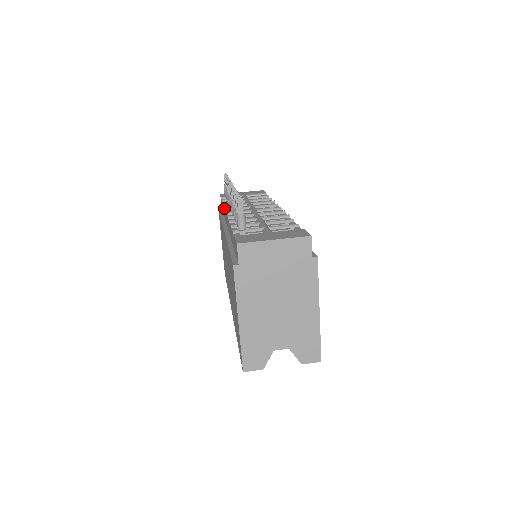
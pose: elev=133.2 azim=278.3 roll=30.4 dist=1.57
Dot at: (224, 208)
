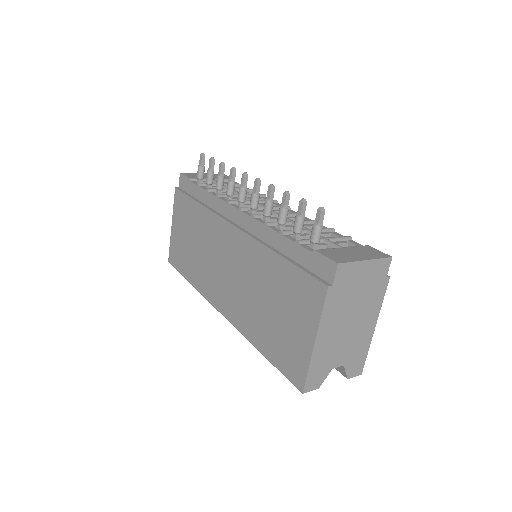
Dot at: (220, 198)
